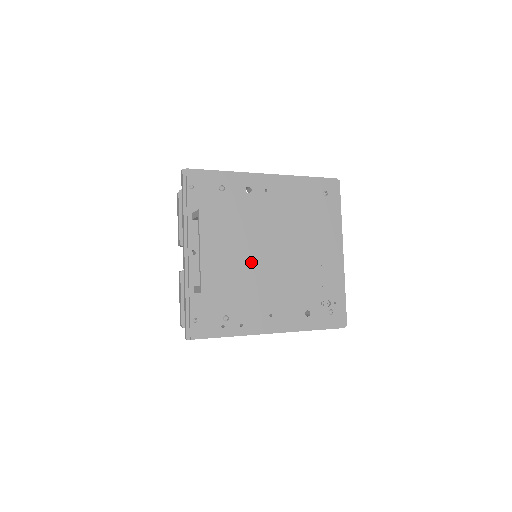
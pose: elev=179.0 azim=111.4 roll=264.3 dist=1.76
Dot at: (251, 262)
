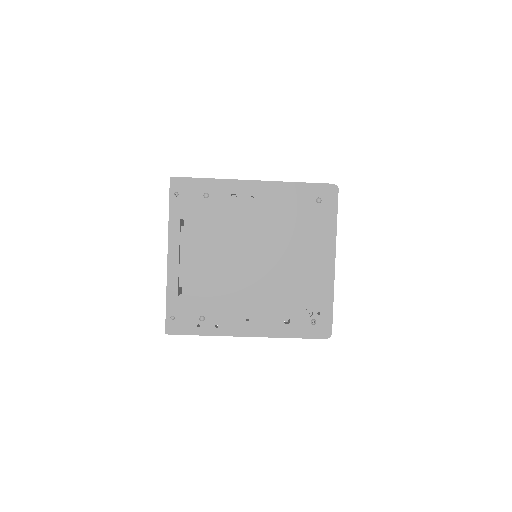
Dot at: (231, 267)
